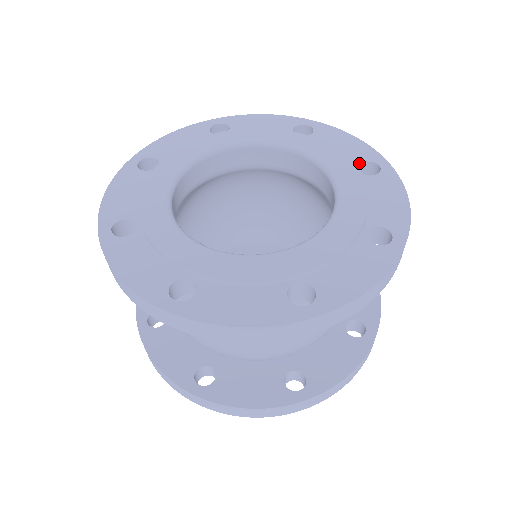
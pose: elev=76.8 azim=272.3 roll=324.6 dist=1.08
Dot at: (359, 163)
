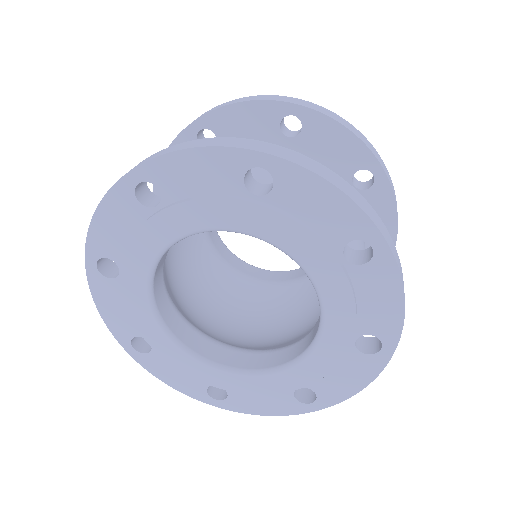
Dot at: (345, 244)
